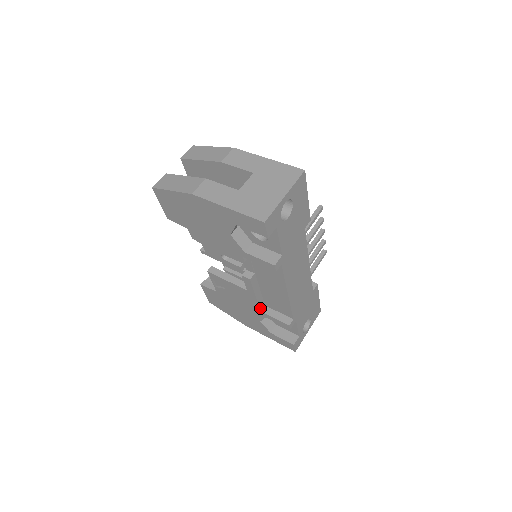
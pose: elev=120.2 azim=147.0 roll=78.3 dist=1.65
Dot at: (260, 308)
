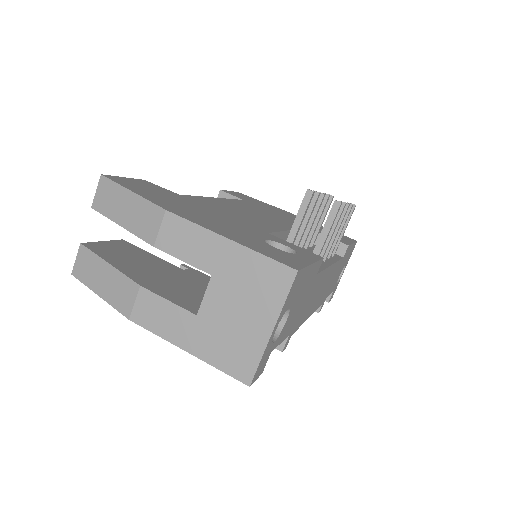
Dot at: occluded
